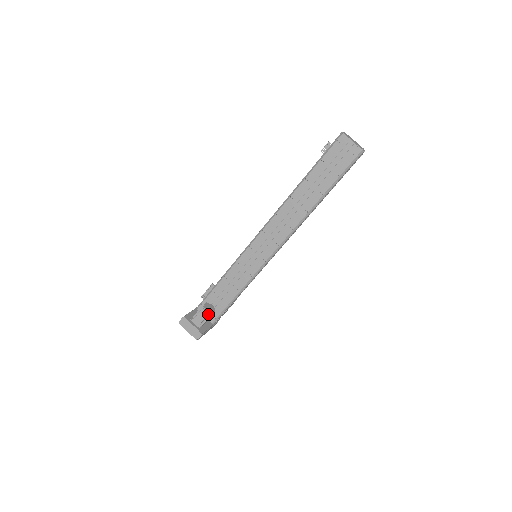
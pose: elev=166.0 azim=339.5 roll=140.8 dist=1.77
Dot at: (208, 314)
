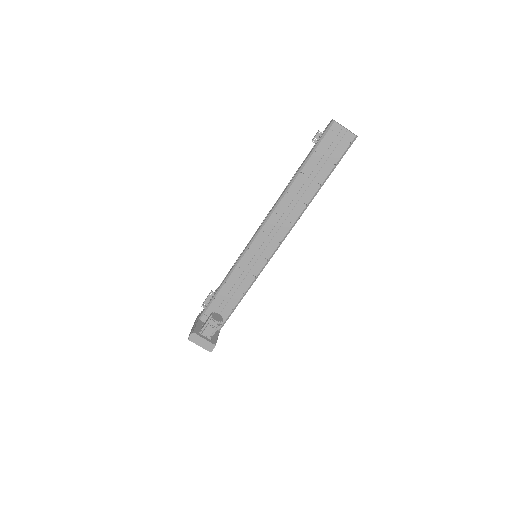
Dot at: (218, 324)
